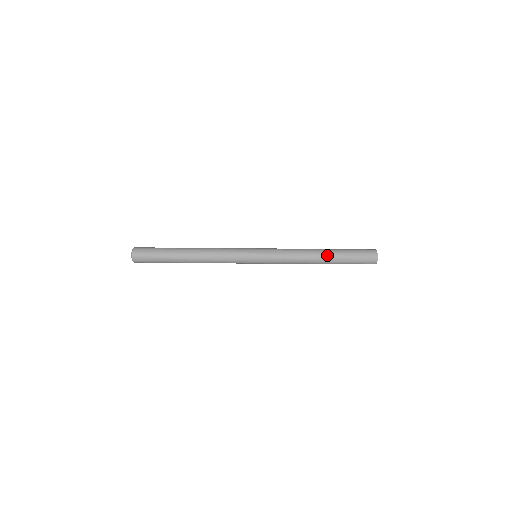
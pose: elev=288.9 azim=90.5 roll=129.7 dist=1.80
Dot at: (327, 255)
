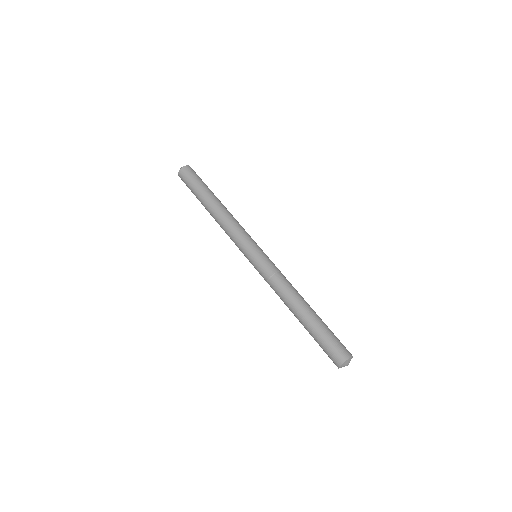
Dot at: (303, 314)
